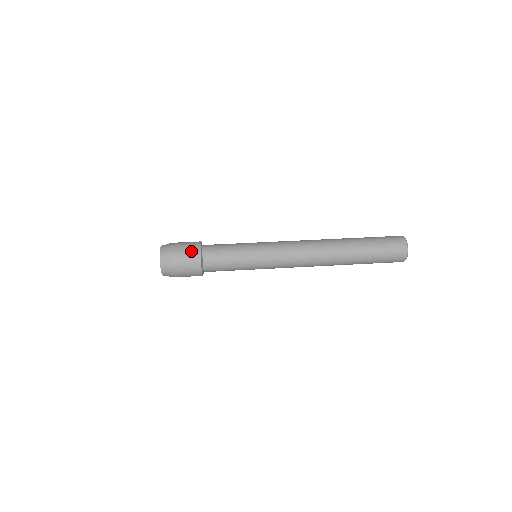
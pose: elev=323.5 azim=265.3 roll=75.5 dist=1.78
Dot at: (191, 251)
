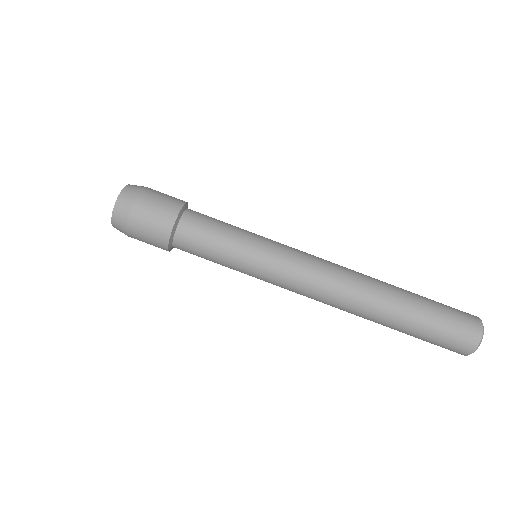
Dot at: (163, 212)
